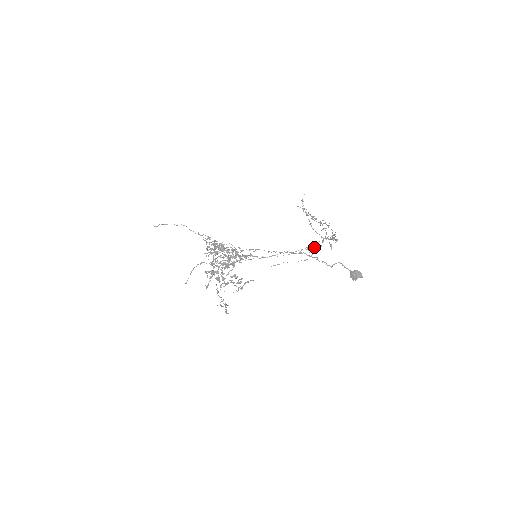
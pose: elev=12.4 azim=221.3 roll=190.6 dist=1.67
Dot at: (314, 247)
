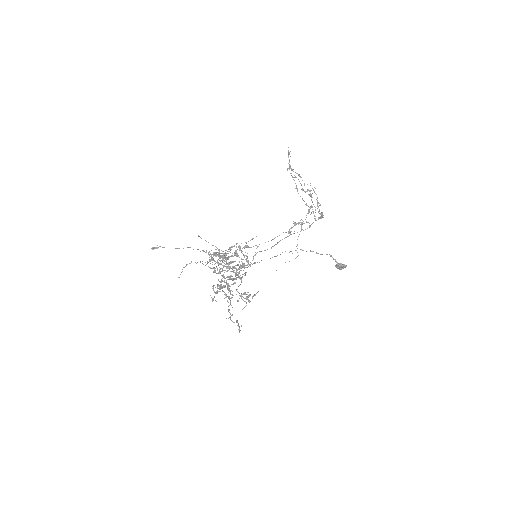
Dot at: (301, 223)
